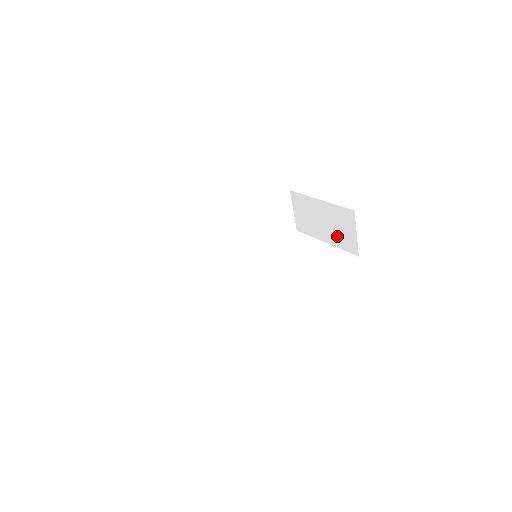
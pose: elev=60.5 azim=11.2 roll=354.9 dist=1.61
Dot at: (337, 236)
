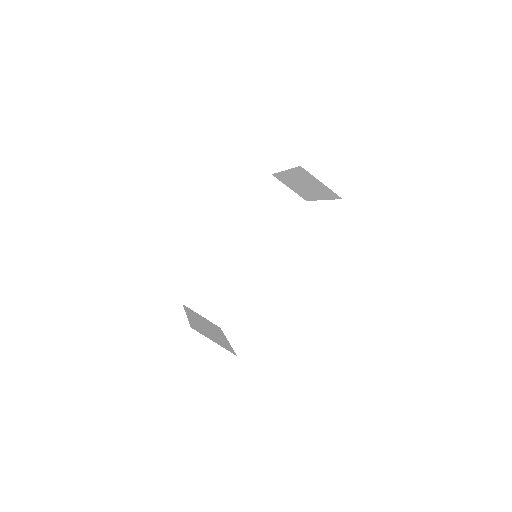
Dot at: (319, 191)
